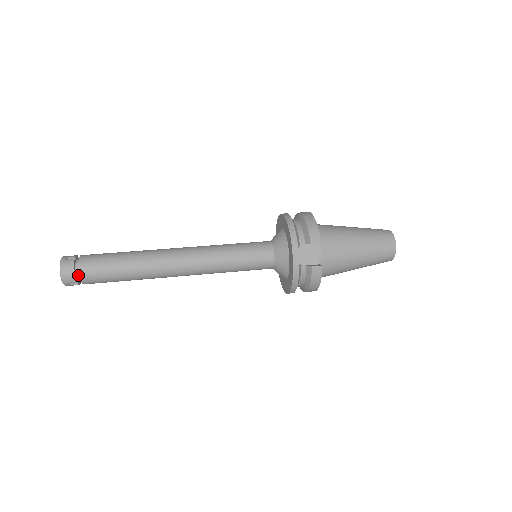
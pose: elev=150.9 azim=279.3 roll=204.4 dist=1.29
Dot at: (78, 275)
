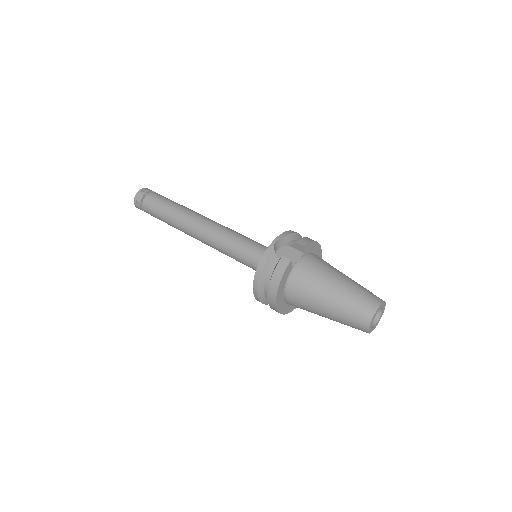
Dot at: (146, 198)
